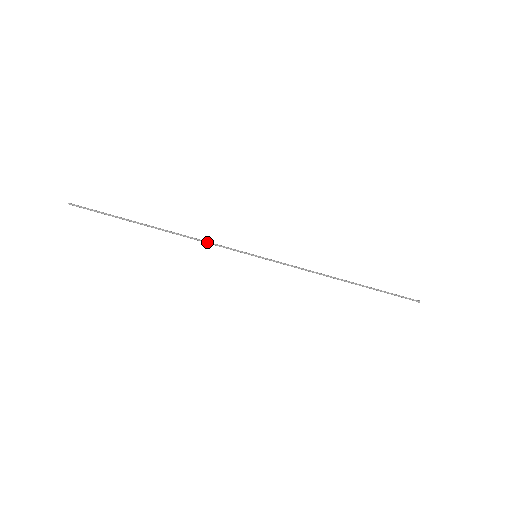
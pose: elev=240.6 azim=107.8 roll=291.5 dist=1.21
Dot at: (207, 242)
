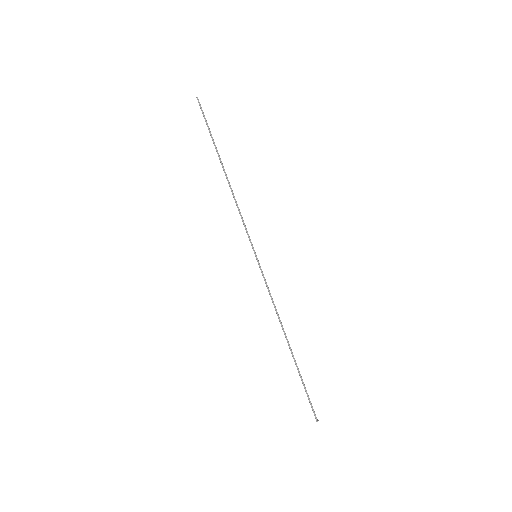
Dot at: occluded
